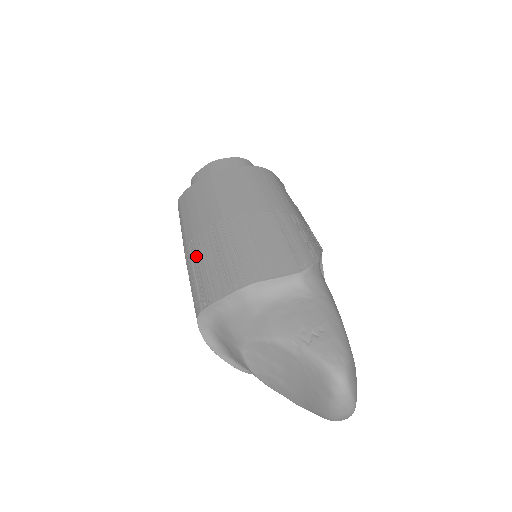
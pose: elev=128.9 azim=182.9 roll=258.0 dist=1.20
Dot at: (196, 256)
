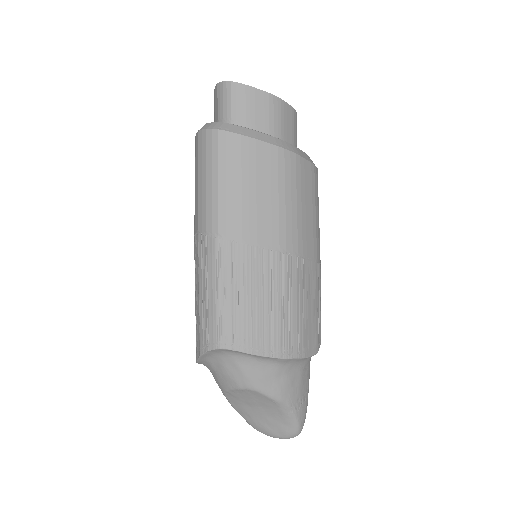
Dot at: (241, 274)
